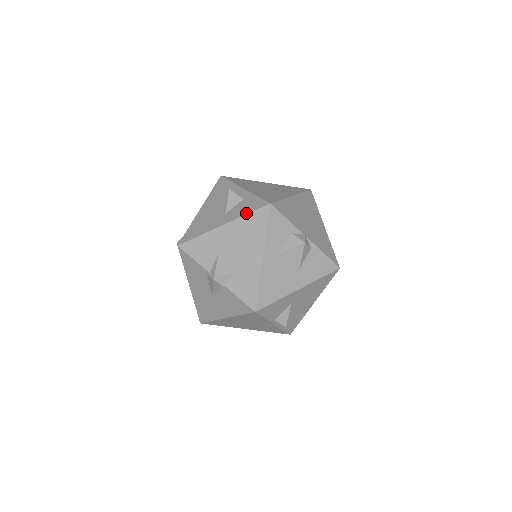
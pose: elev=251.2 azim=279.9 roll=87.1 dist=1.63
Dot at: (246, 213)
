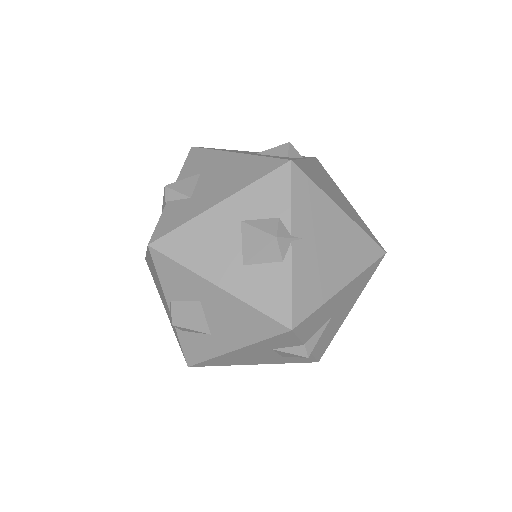
Dot at: occluded
